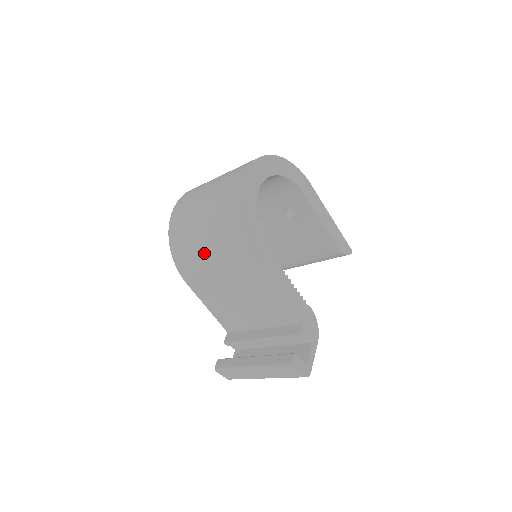
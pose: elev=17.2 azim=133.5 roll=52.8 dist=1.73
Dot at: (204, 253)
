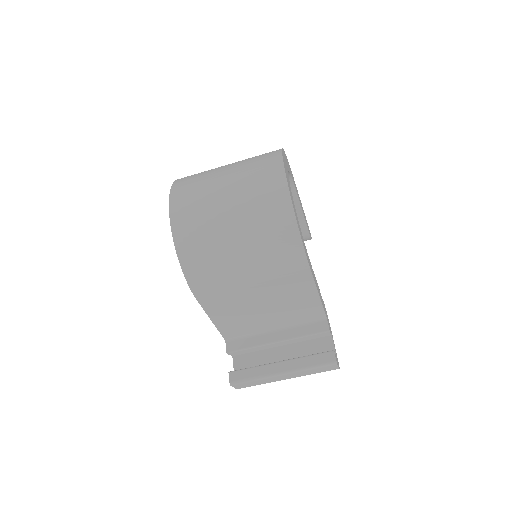
Dot at: (238, 266)
